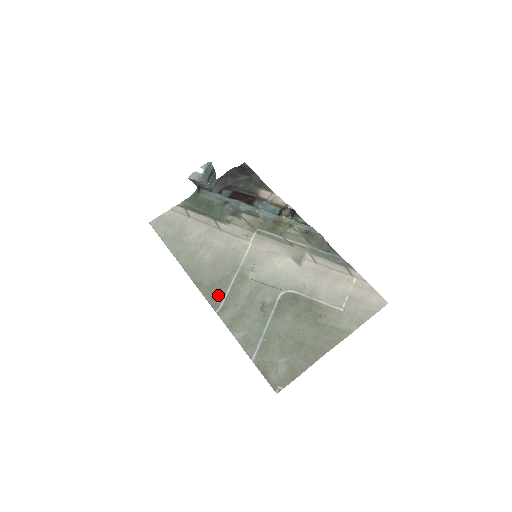
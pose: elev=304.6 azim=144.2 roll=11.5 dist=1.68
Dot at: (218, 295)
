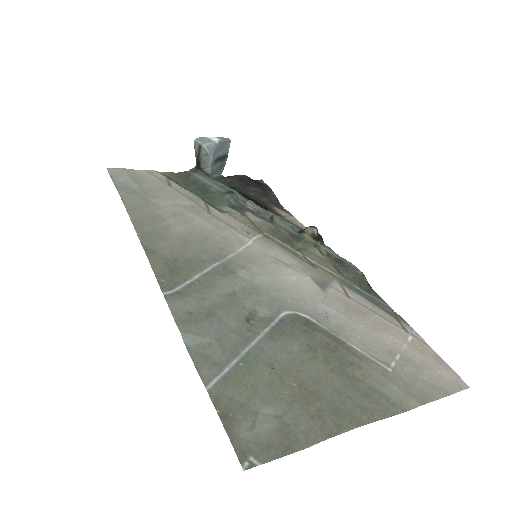
Dot at: (177, 274)
